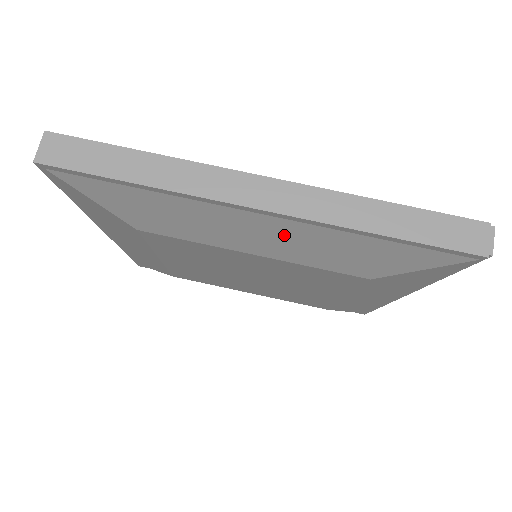
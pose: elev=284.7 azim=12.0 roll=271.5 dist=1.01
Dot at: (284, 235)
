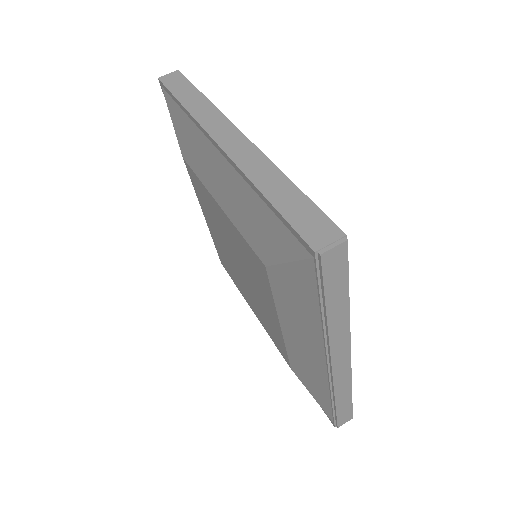
Dot at: (228, 182)
